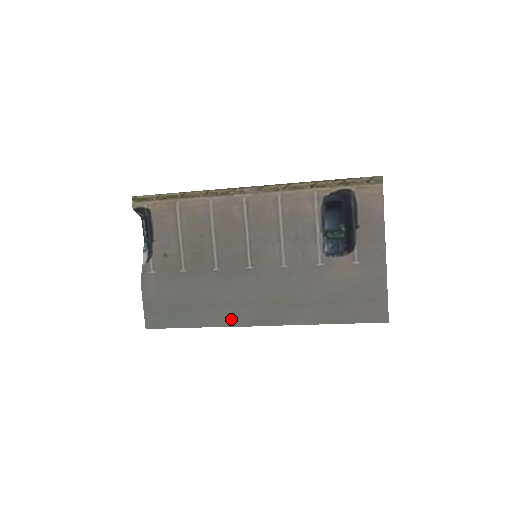
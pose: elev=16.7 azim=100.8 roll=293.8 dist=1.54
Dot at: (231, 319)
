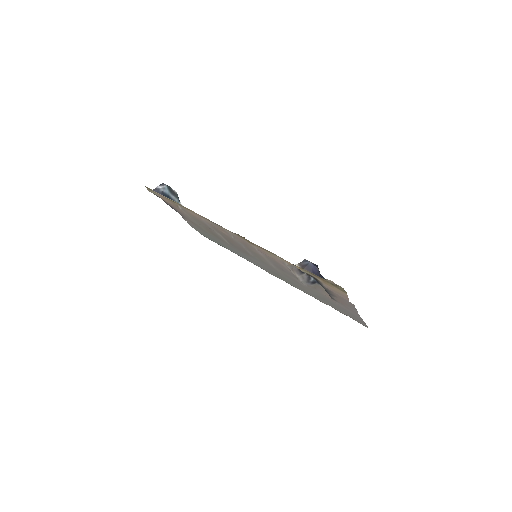
Dot at: (255, 264)
